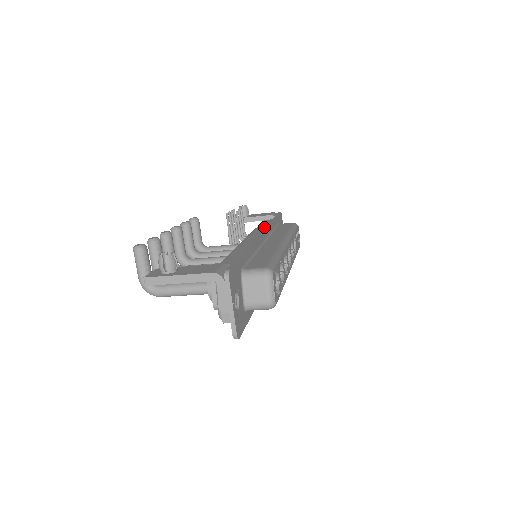
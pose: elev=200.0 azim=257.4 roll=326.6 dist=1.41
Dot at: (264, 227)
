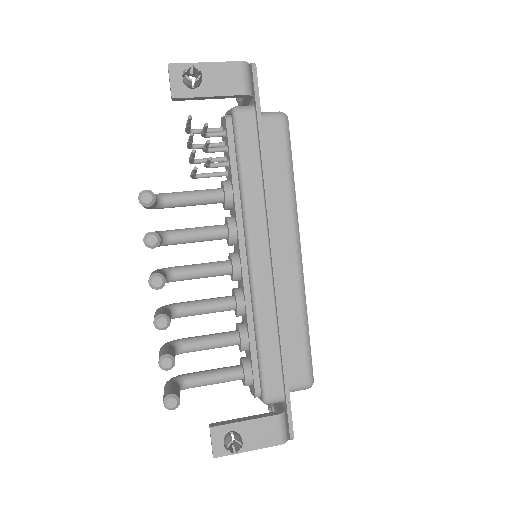
Dot at: (257, 190)
